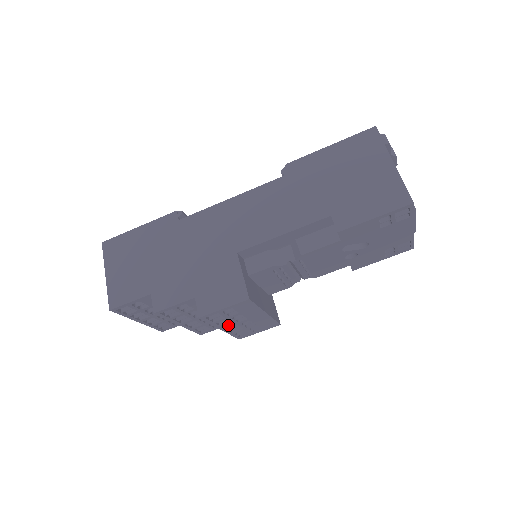
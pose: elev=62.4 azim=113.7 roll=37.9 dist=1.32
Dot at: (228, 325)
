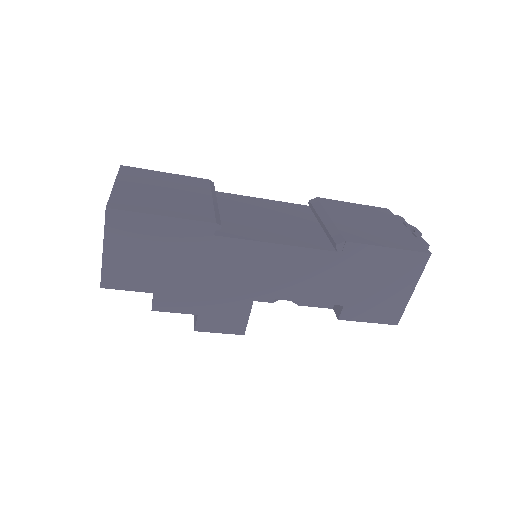
Dot at: occluded
